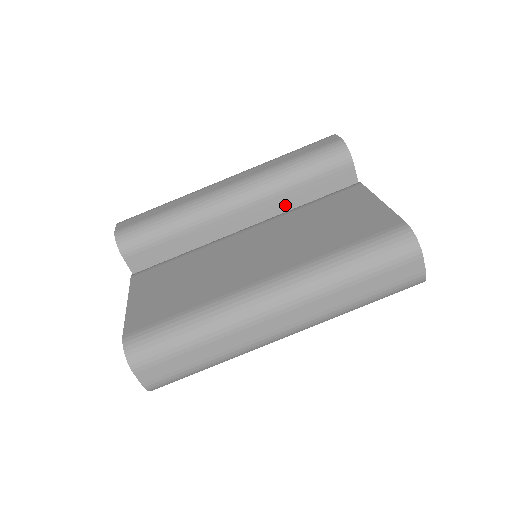
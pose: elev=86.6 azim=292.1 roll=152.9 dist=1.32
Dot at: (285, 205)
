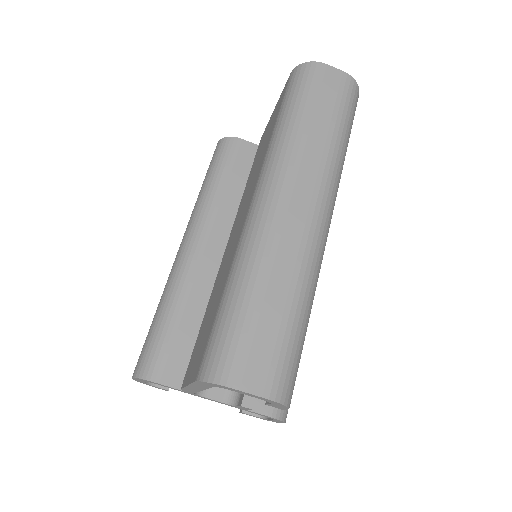
Dot at: (233, 208)
